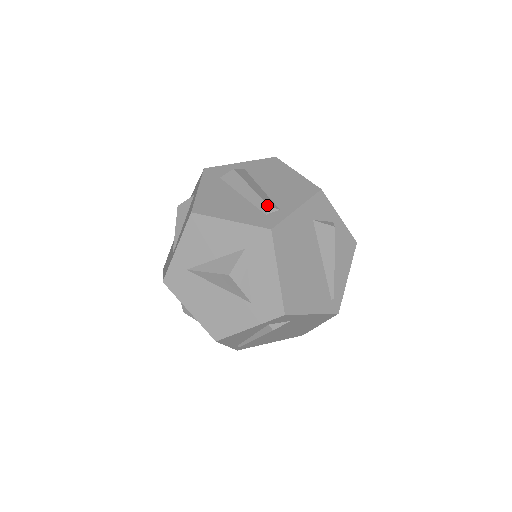
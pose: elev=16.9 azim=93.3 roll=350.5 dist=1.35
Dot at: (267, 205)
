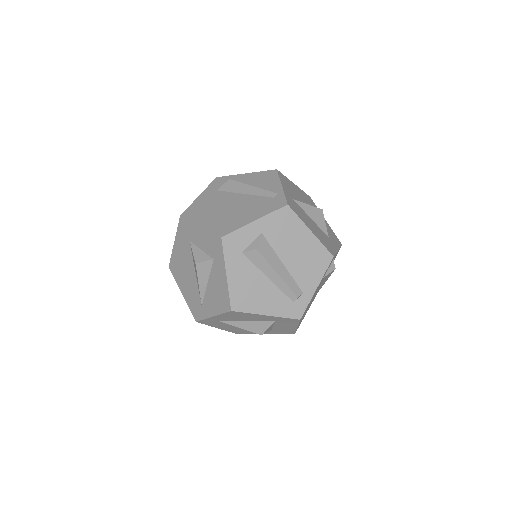
Dot at: (295, 295)
